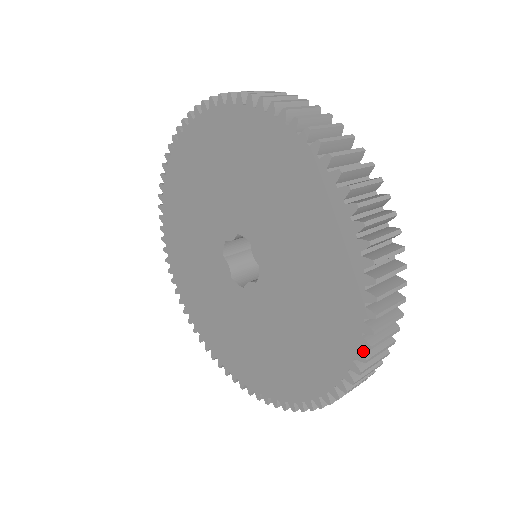
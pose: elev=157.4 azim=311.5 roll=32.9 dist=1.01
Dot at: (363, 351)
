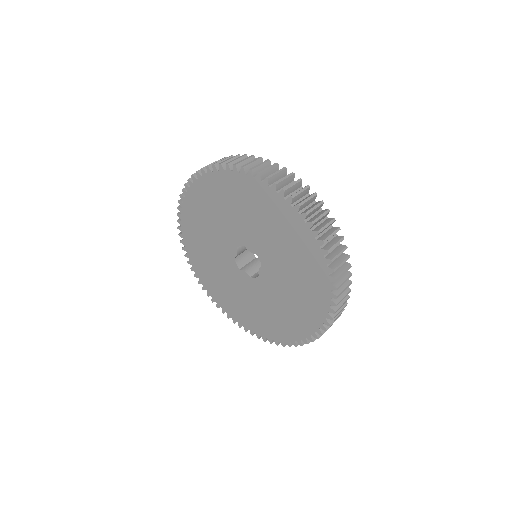
Dot at: (324, 248)
